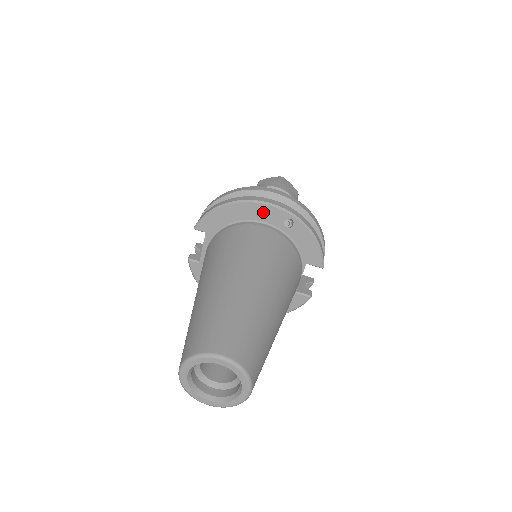
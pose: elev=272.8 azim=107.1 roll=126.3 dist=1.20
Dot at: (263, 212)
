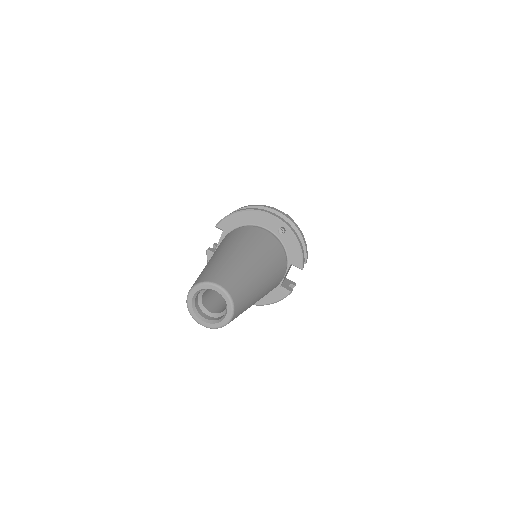
Dot at: (266, 220)
